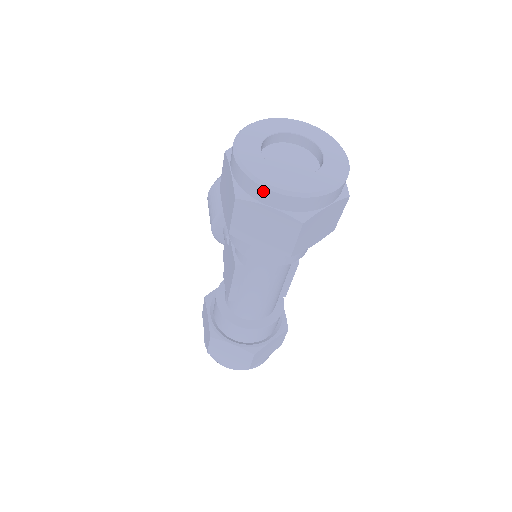
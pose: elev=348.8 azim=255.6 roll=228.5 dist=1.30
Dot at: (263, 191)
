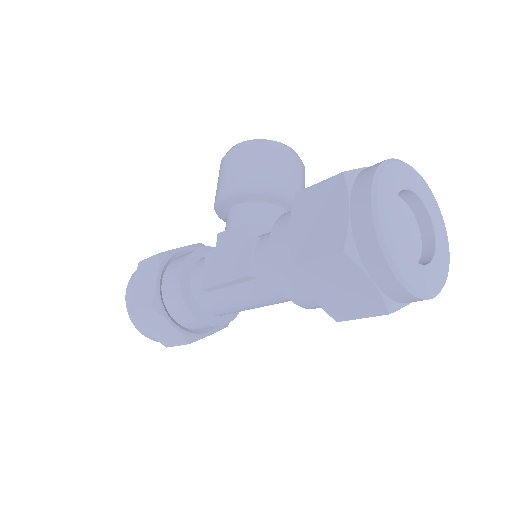
Dot at: (384, 268)
